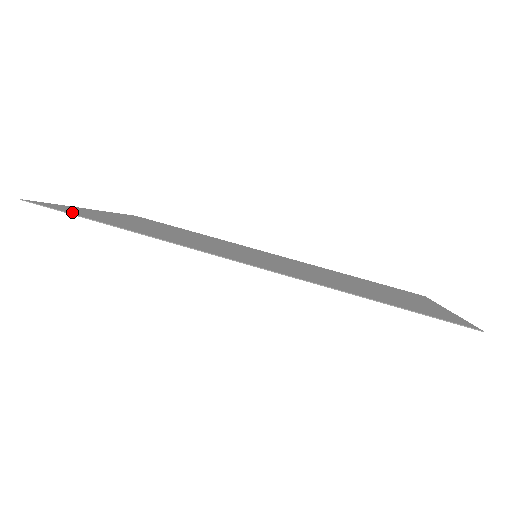
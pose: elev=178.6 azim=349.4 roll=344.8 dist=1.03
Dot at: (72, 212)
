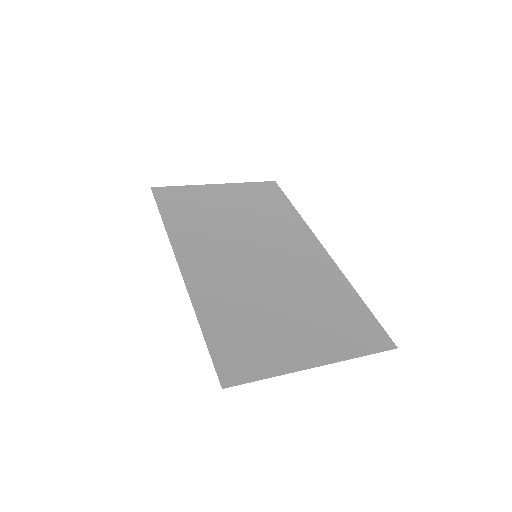
Dot at: (164, 201)
